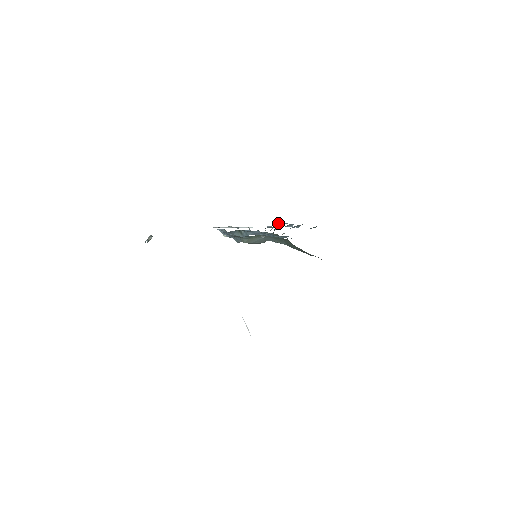
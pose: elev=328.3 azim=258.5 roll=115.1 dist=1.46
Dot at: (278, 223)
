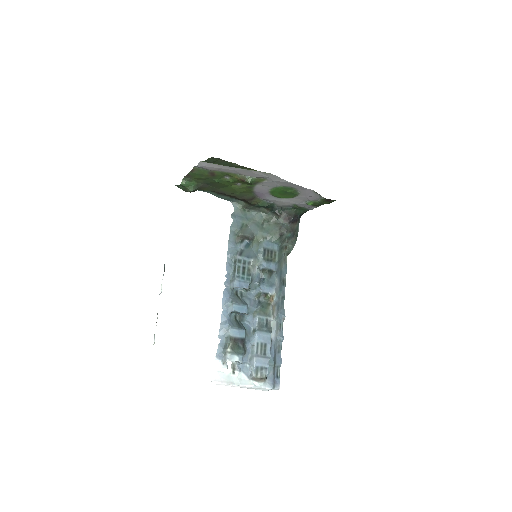
Dot at: (276, 379)
